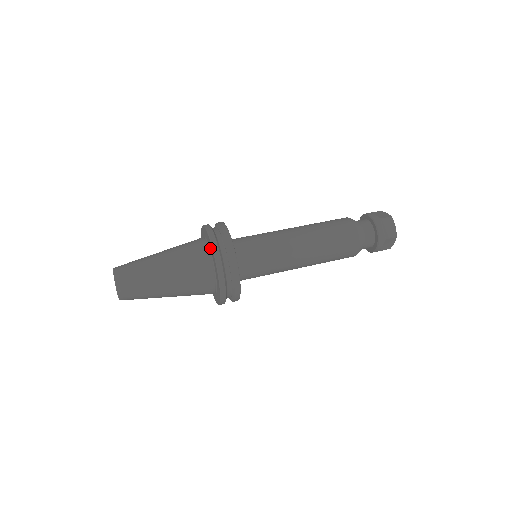
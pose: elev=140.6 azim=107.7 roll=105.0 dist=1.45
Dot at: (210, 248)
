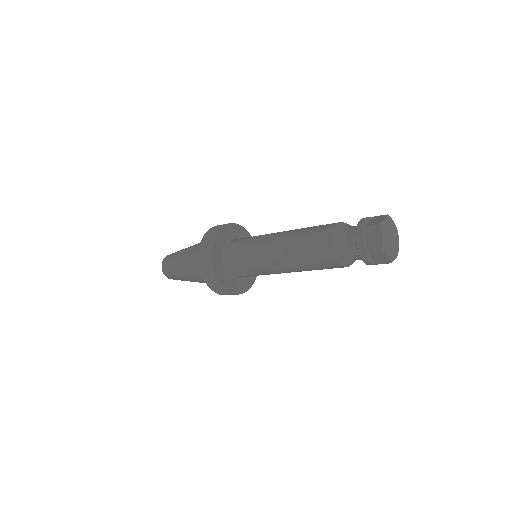
Dot at: occluded
